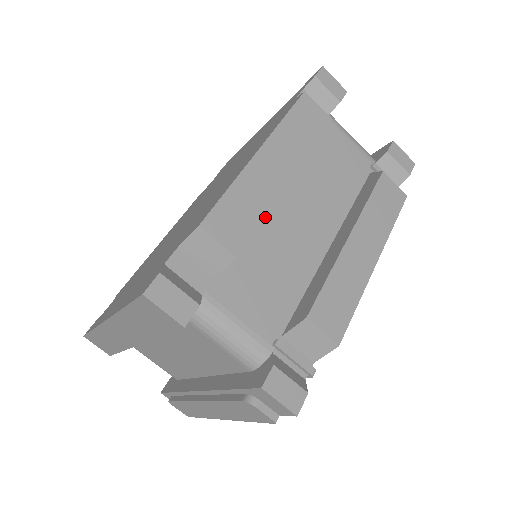
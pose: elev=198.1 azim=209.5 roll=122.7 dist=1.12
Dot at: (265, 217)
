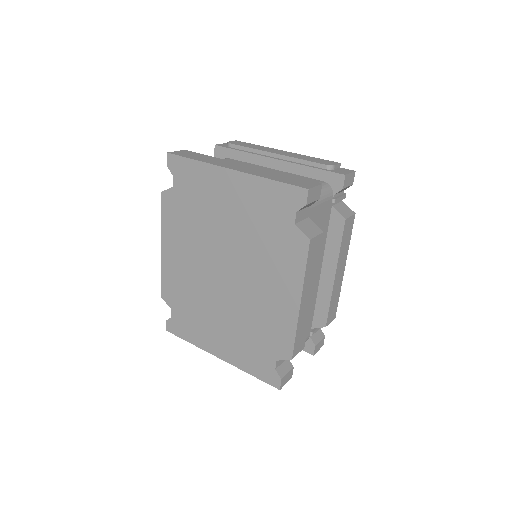
Dot at: occluded
